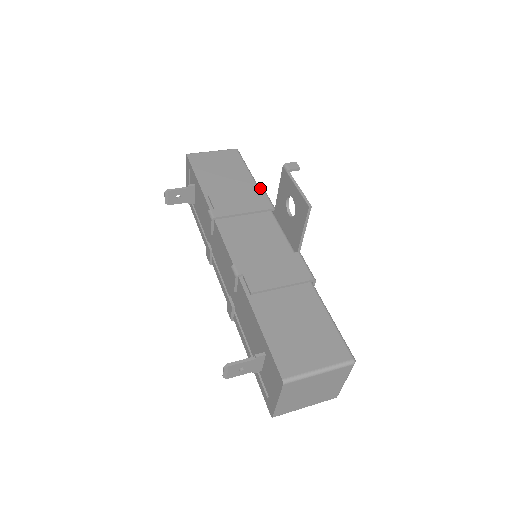
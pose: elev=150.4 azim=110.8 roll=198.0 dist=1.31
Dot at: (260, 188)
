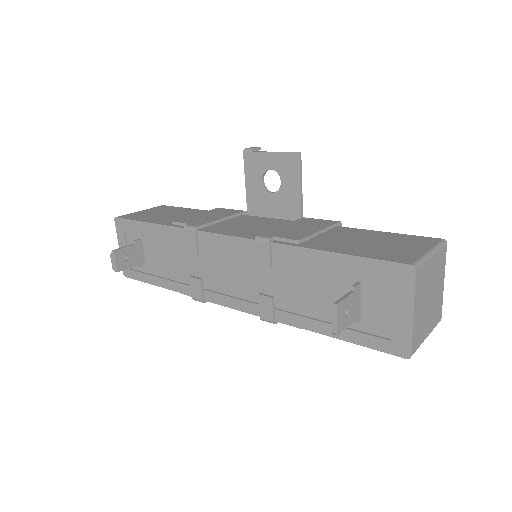
Dot at: (217, 208)
